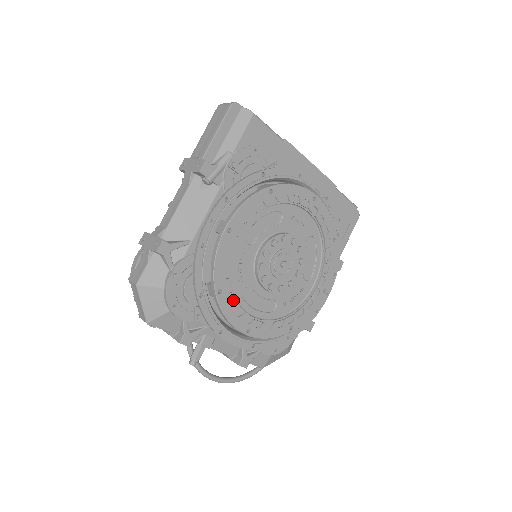
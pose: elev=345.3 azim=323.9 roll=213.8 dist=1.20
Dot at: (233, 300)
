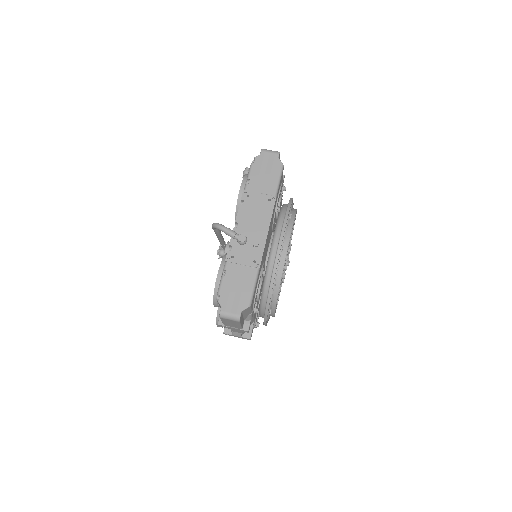
Dot at: (279, 293)
